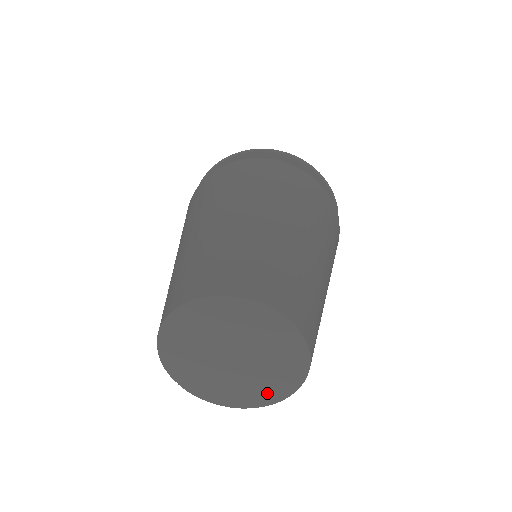
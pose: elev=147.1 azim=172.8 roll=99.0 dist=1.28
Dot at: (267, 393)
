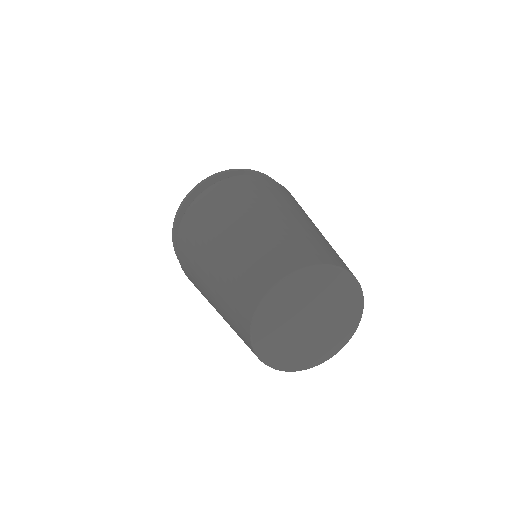
Dot at: (329, 348)
